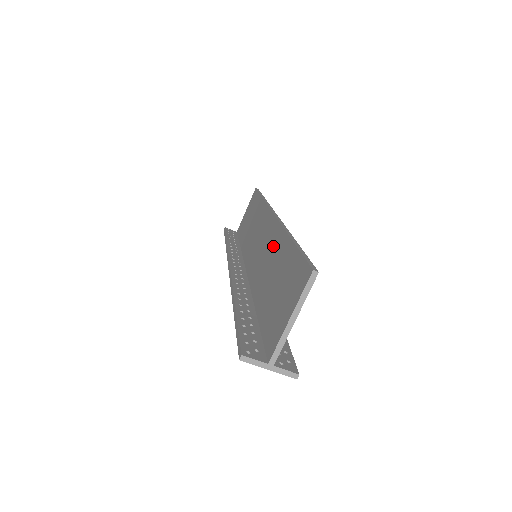
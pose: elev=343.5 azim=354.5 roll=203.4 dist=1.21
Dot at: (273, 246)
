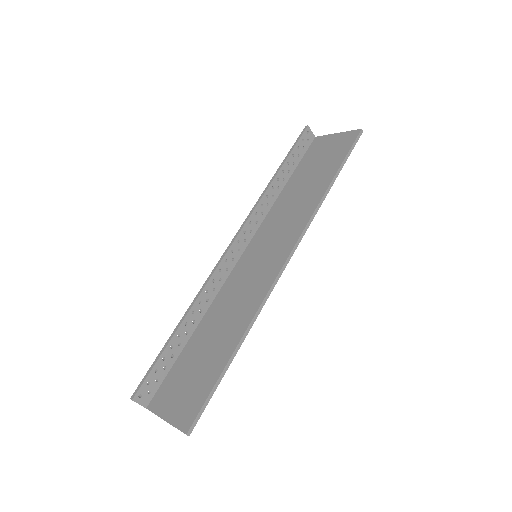
Dot at: (243, 308)
